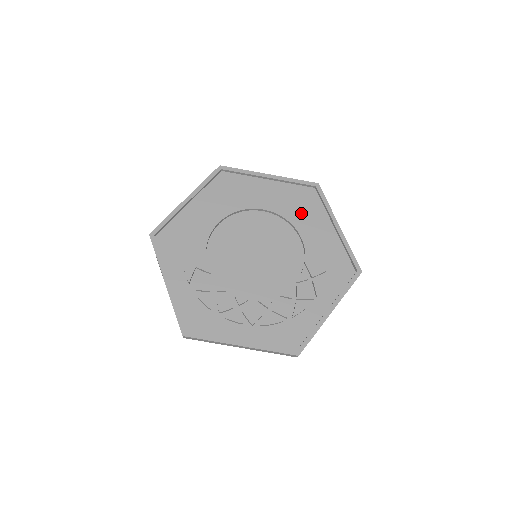
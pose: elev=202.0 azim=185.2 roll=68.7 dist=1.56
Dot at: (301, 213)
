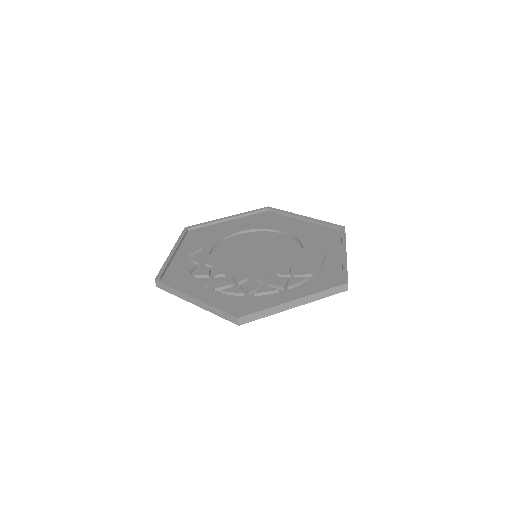
Dot at: (315, 239)
